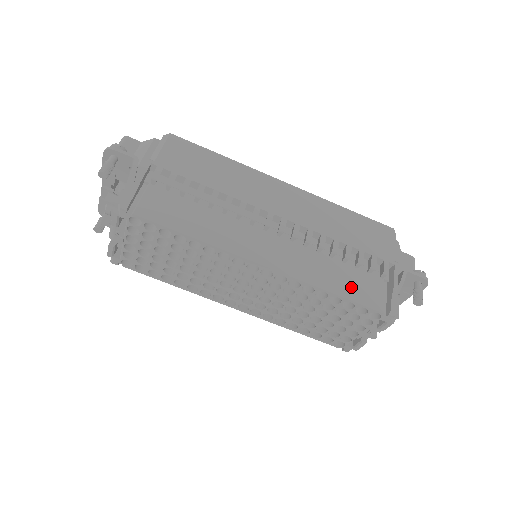
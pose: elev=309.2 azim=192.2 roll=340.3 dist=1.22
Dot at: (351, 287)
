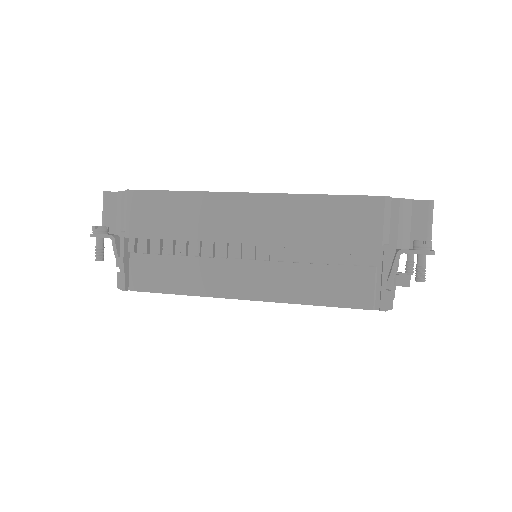
Dot at: (336, 291)
